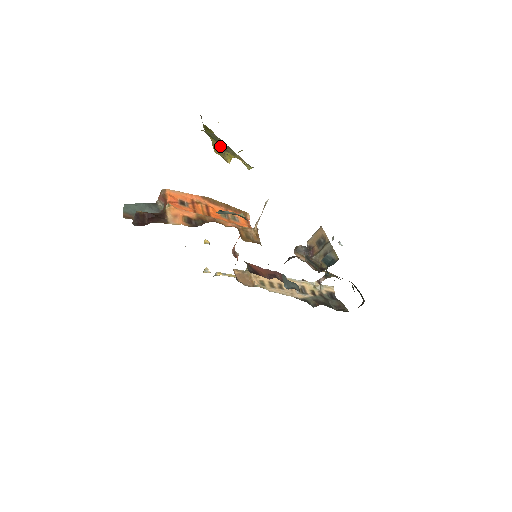
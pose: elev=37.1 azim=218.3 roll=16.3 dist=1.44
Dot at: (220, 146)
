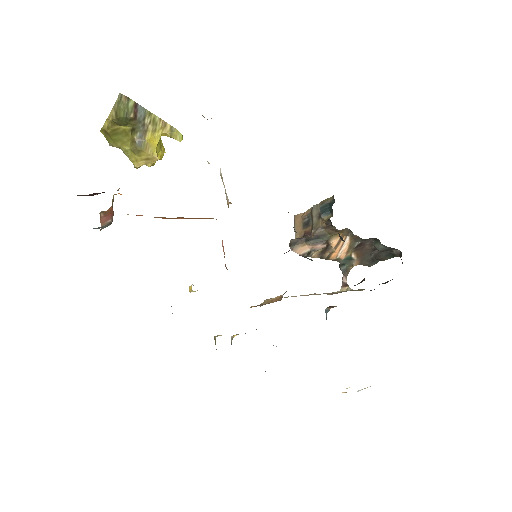
Dot at: (137, 131)
